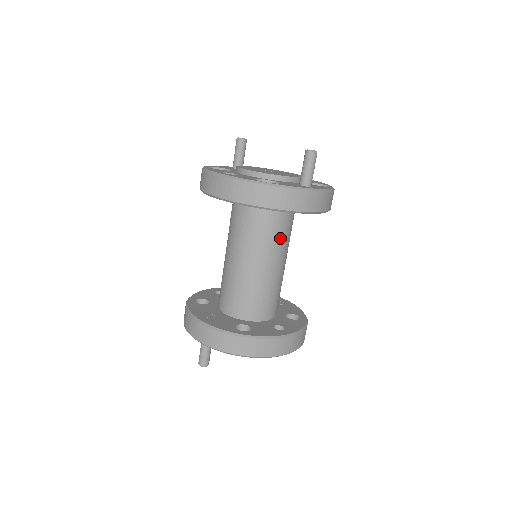
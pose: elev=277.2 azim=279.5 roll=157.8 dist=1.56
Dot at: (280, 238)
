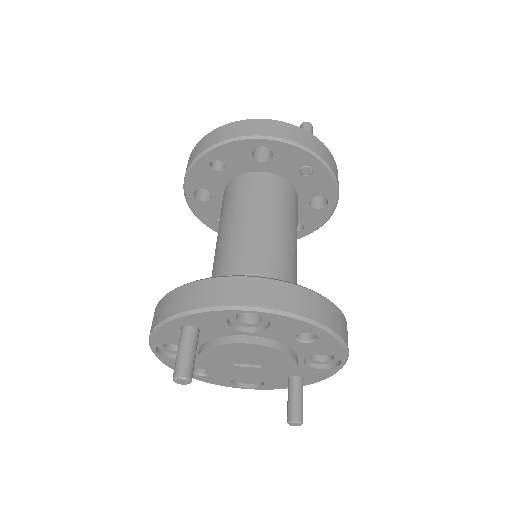
Dot at: (286, 210)
